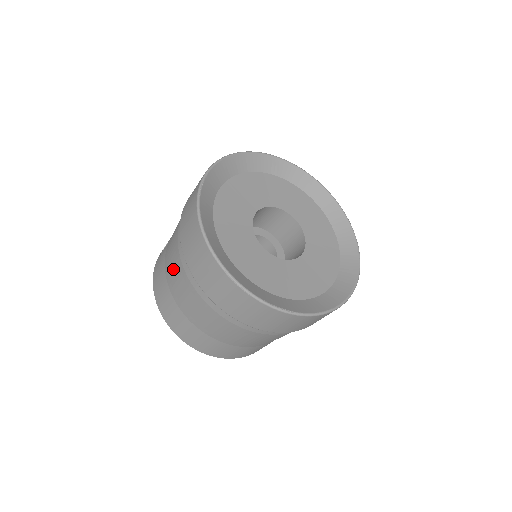
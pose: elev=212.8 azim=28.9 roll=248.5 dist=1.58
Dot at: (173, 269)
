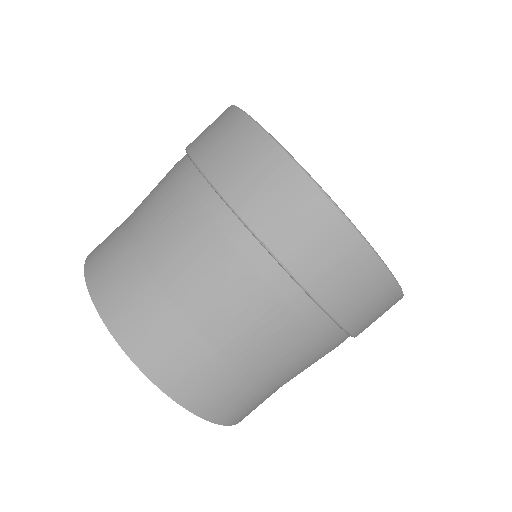
Dot at: occluded
